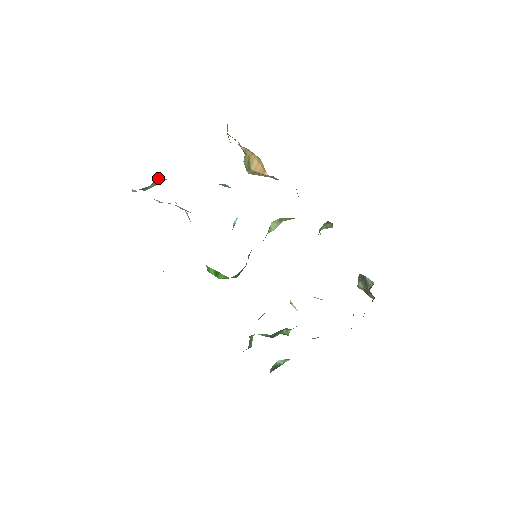
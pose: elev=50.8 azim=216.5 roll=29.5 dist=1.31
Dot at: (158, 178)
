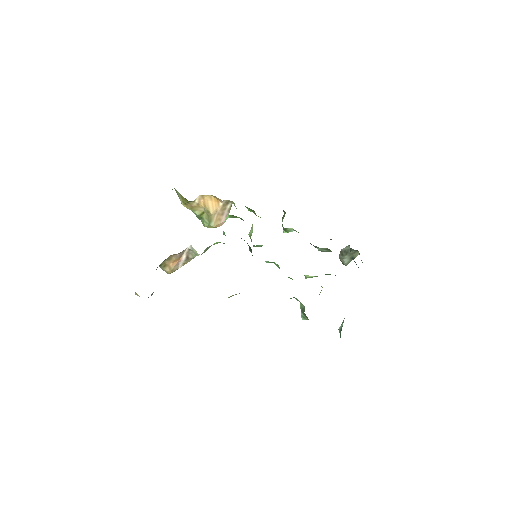
Dot at: occluded
